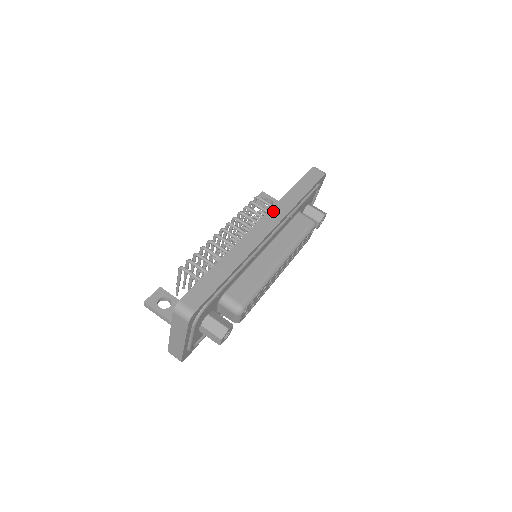
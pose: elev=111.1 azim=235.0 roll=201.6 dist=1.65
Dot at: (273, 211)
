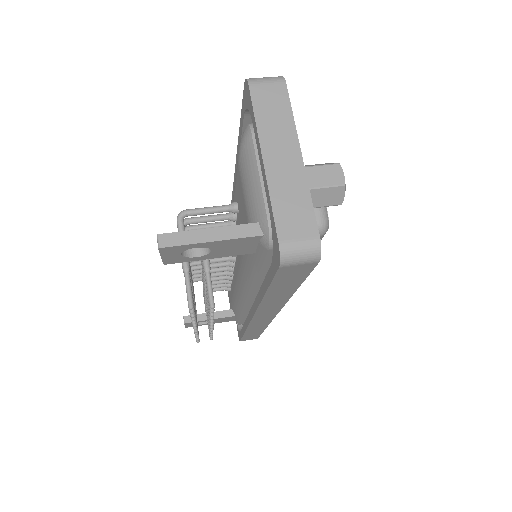
Dot at: occluded
